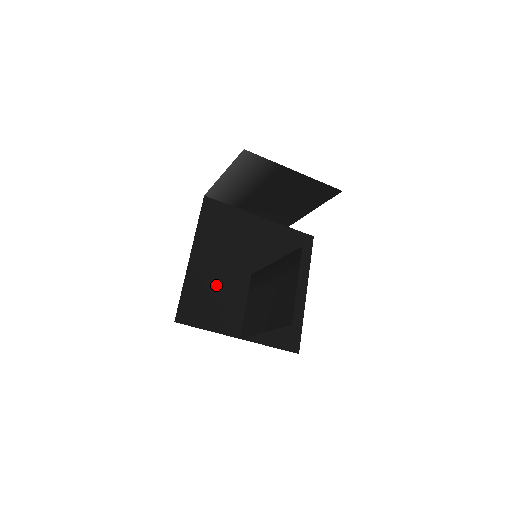
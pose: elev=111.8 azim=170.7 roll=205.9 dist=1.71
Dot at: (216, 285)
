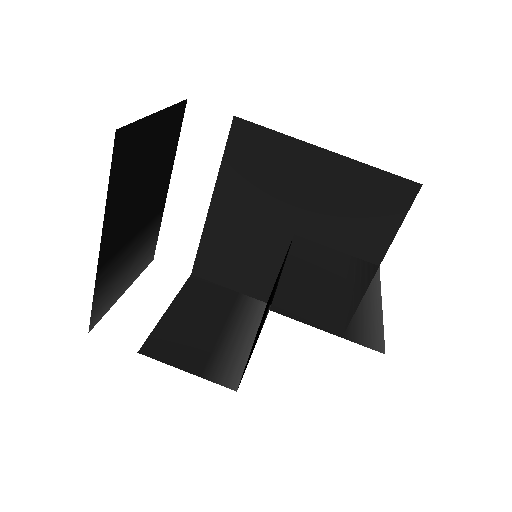
Dot at: (242, 242)
